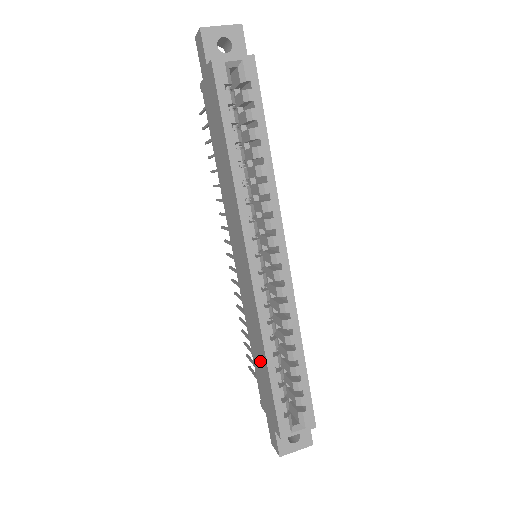
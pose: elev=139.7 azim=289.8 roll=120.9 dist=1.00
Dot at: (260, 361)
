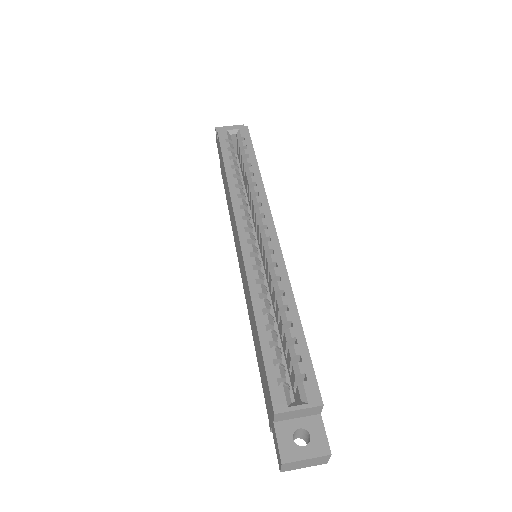
Dot at: (256, 341)
